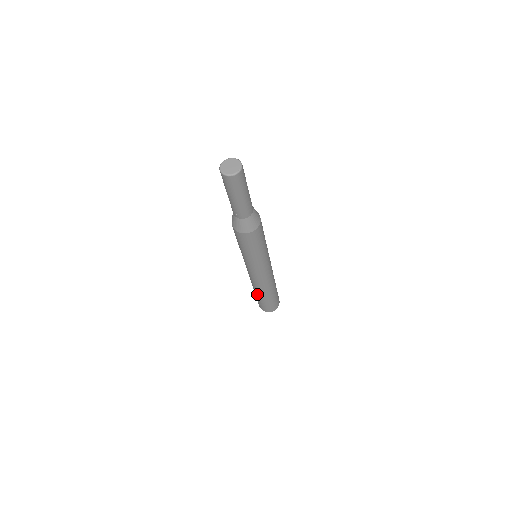
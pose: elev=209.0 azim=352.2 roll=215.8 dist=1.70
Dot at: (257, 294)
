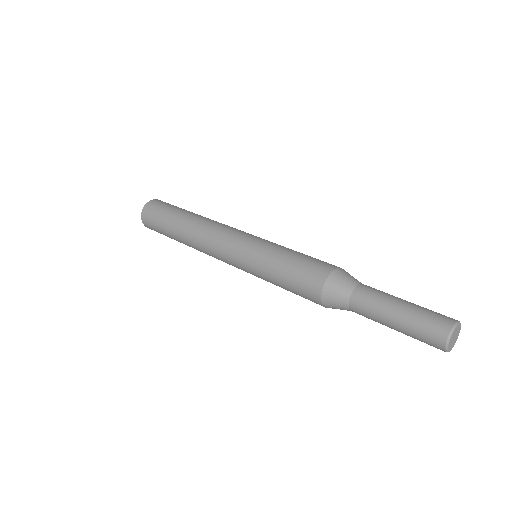
Dot at: occluded
